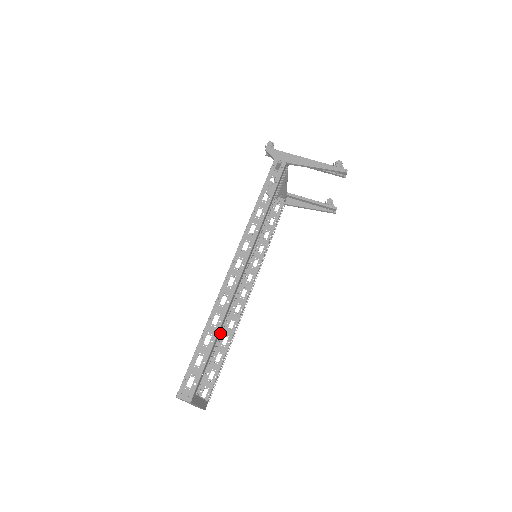
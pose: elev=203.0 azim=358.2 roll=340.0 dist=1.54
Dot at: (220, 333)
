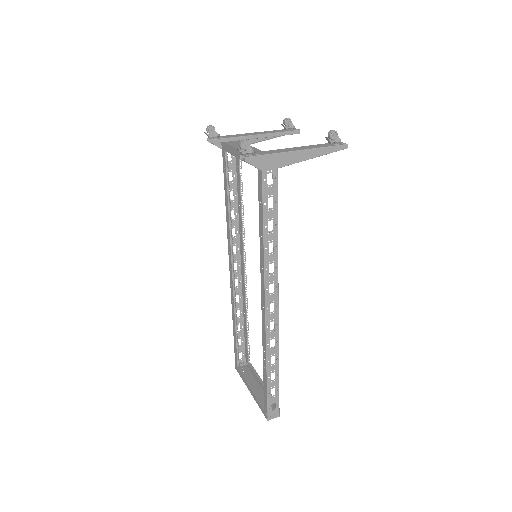
Dot at: occluded
